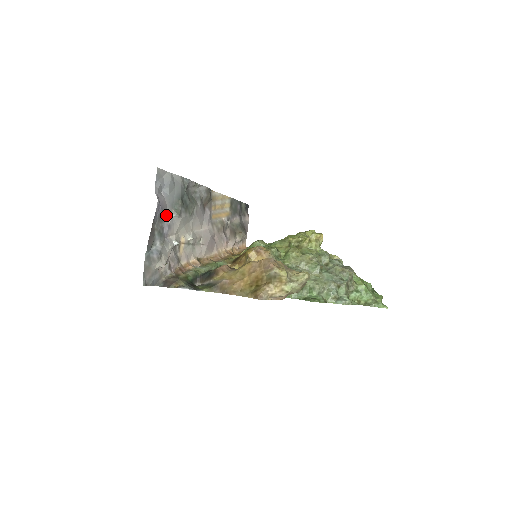
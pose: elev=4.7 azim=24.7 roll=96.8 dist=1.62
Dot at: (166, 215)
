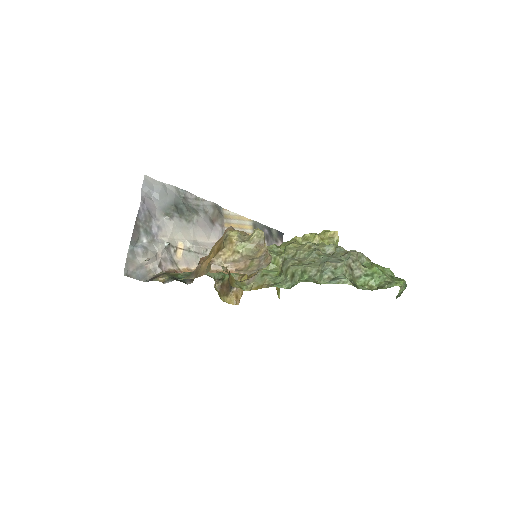
Dot at: (155, 217)
